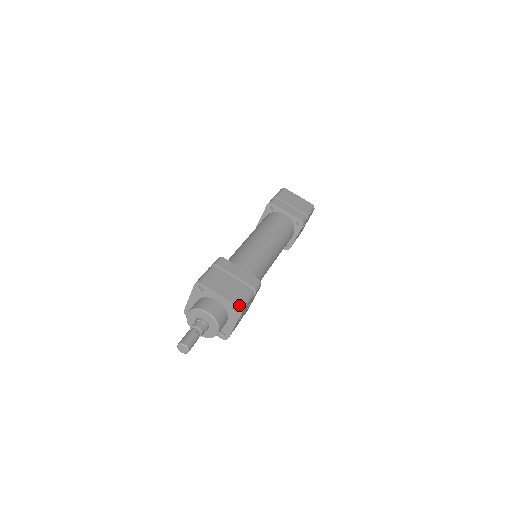
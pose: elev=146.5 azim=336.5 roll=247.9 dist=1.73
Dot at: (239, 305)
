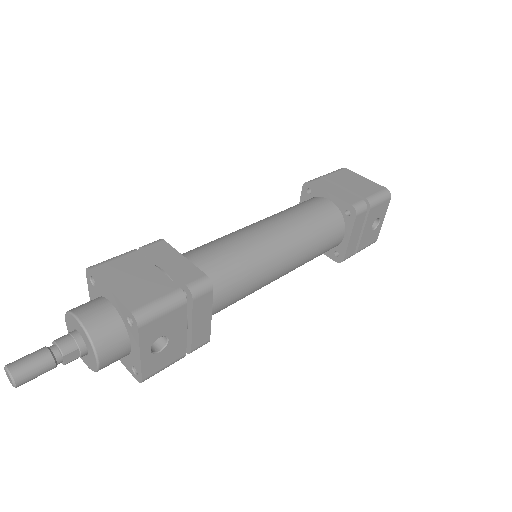
Dot at: (134, 310)
